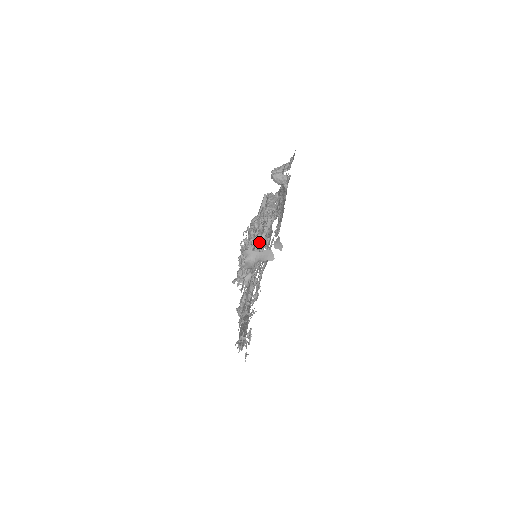
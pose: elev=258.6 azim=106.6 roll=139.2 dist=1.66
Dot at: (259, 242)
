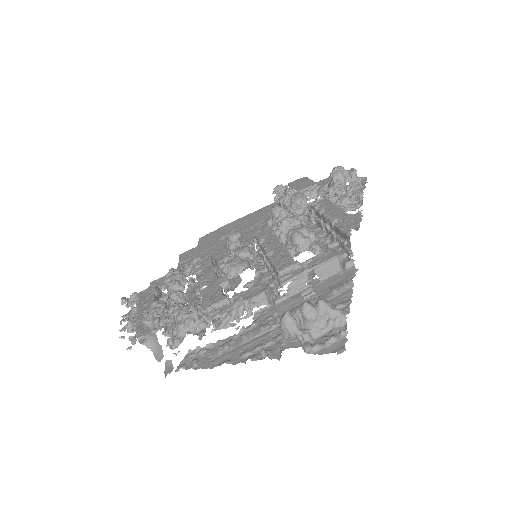
Dot at: (265, 261)
